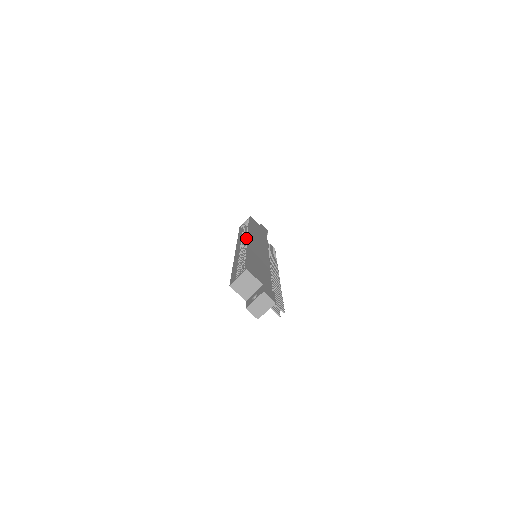
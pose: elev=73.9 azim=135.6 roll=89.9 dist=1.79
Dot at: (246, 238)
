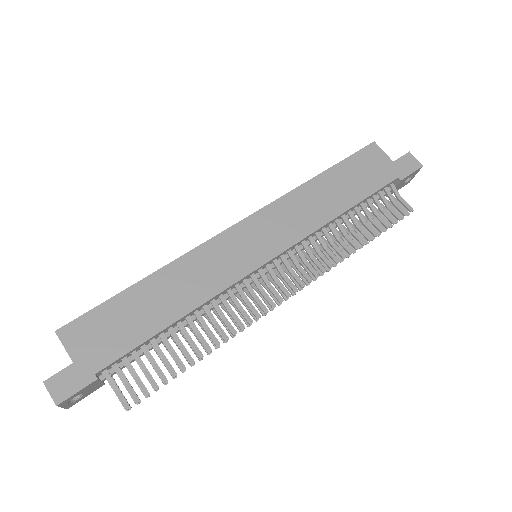
Dot at: occluded
